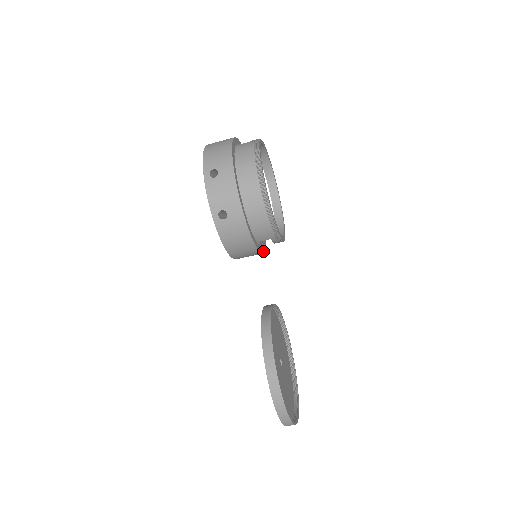
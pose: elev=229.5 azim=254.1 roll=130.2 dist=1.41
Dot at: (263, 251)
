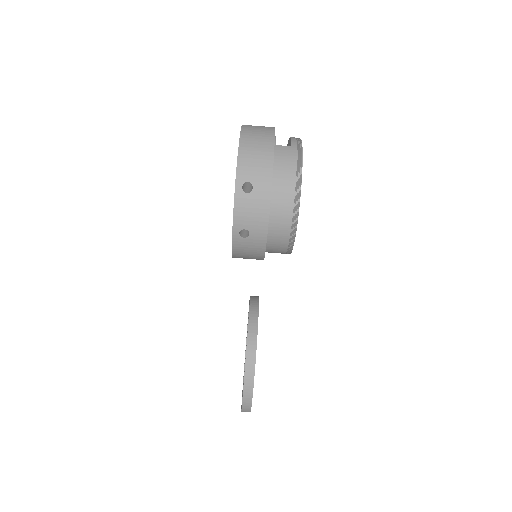
Dot at: occluded
